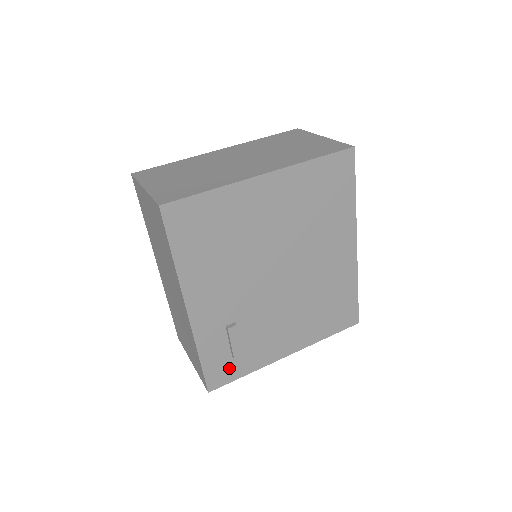
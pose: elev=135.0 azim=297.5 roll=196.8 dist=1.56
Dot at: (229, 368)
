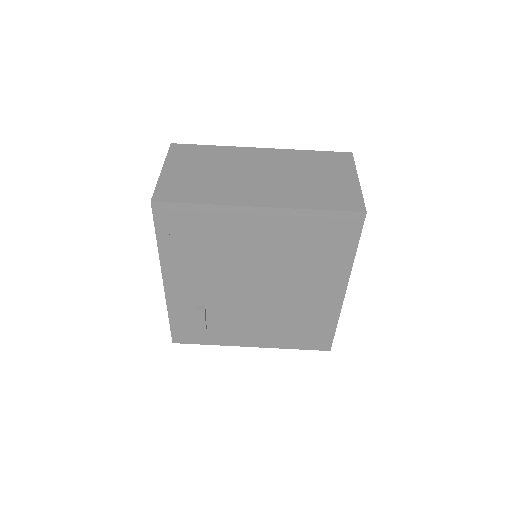
Dot at: (194, 334)
